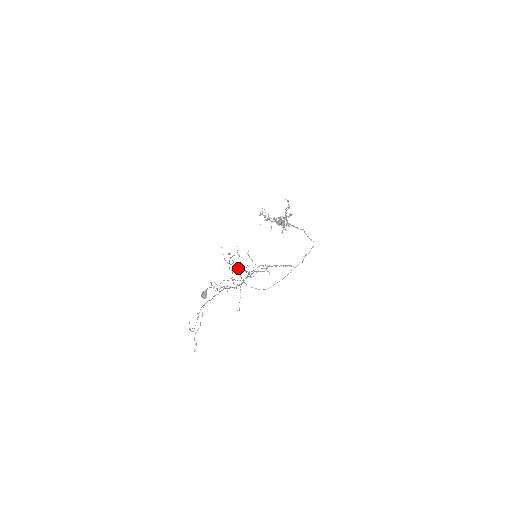
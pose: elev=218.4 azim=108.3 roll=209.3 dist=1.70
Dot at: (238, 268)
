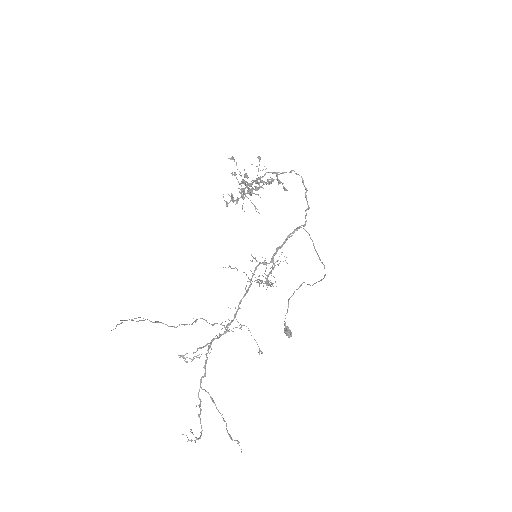
Dot at: occluded
